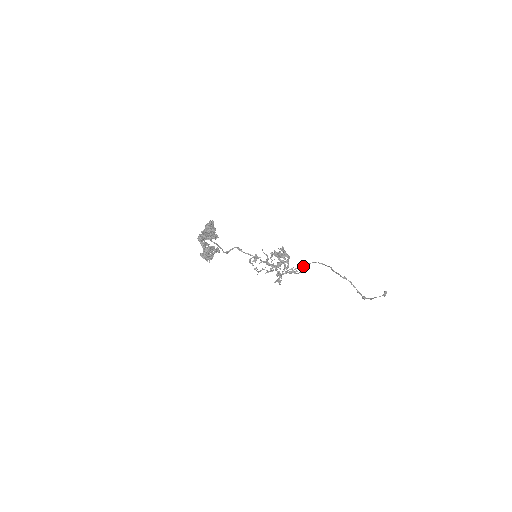
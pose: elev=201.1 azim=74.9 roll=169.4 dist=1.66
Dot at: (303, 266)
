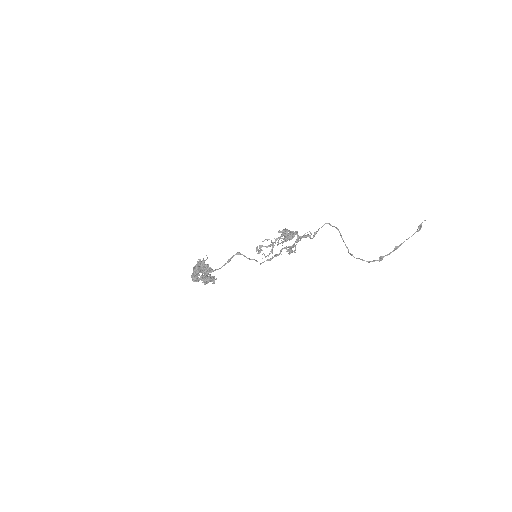
Dot at: (314, 233)
